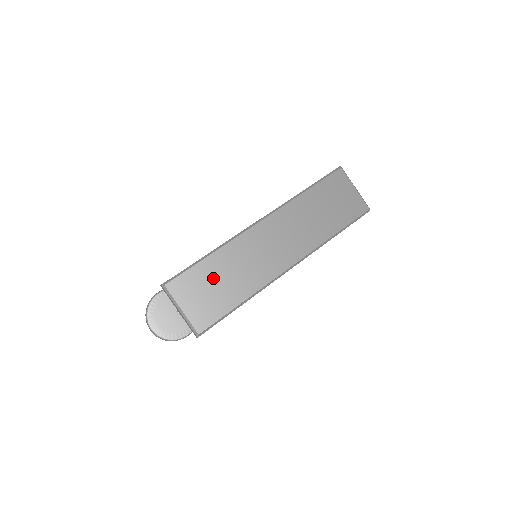
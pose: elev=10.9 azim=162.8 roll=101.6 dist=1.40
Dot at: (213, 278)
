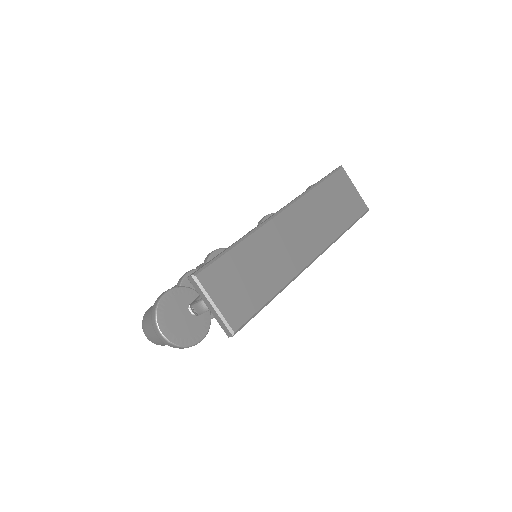
Dot at: (243, 270)
